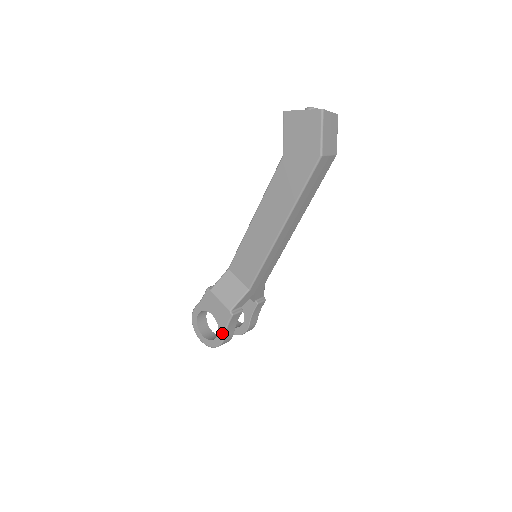
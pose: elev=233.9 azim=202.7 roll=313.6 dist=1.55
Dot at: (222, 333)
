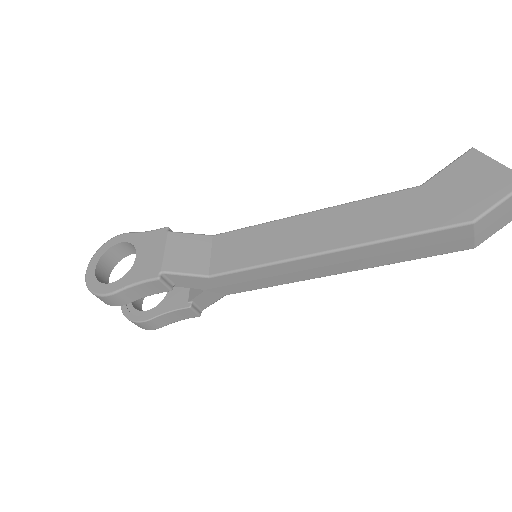
Dot at: (121, 285)
